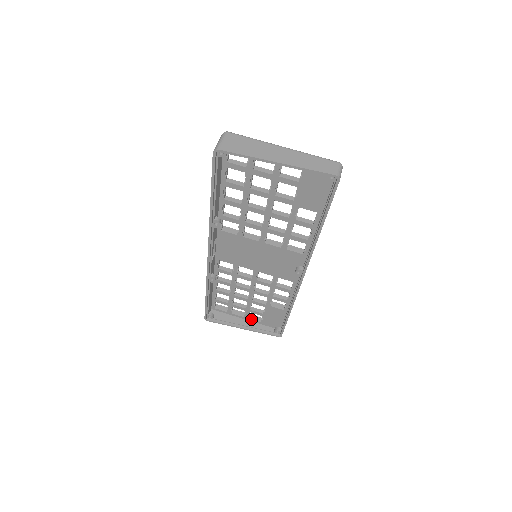
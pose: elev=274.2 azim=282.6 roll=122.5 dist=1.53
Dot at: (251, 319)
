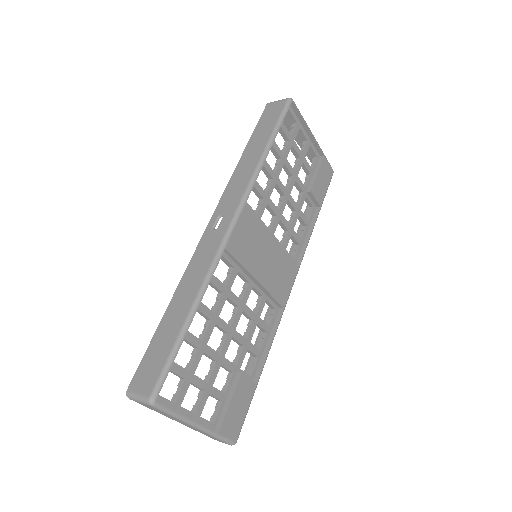
Dot at: occluded
